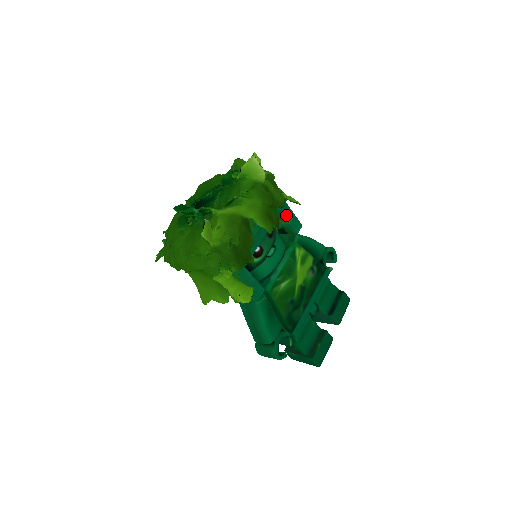
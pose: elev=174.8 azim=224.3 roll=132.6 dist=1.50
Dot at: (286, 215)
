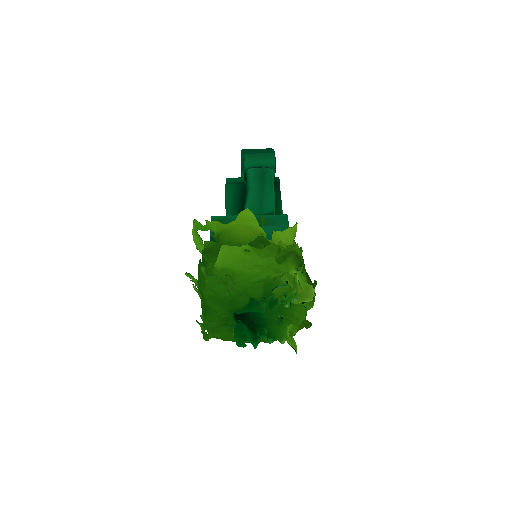
Dot at: occluded
